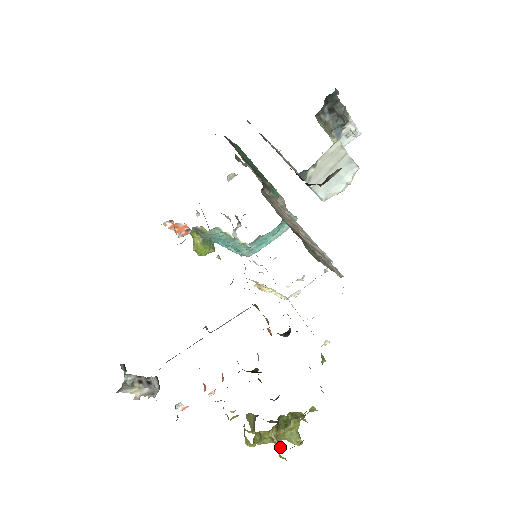
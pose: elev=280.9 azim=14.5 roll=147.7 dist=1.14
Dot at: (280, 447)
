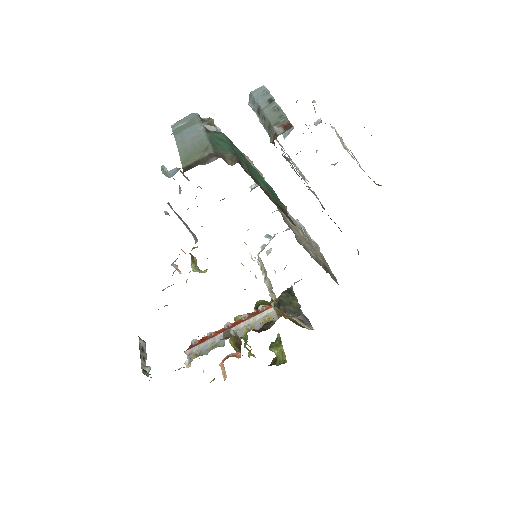
Dot at: (273, 349)
